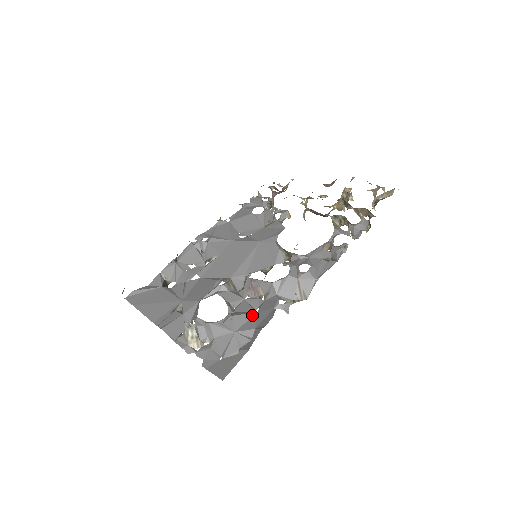
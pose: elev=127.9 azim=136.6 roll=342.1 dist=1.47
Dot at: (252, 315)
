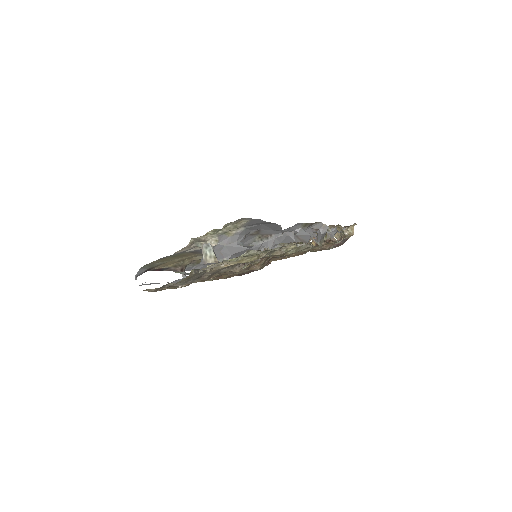
Dot at: occluded
